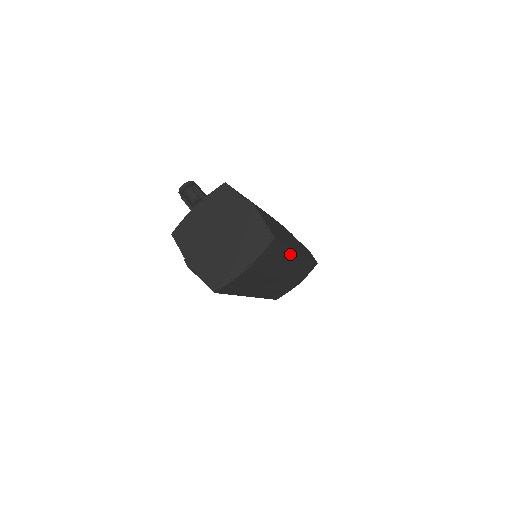
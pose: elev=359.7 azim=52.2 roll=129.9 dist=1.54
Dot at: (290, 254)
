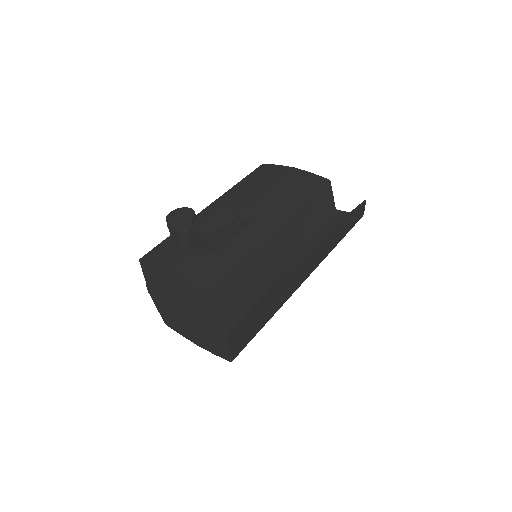
Dot at: occluded
